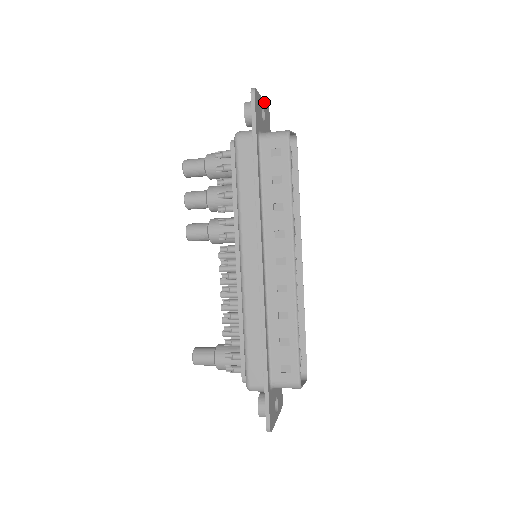
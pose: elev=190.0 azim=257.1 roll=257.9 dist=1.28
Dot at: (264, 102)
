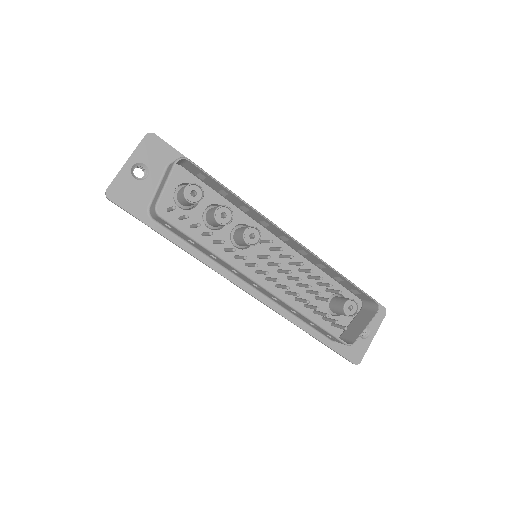
Dot at: (133, 154)
